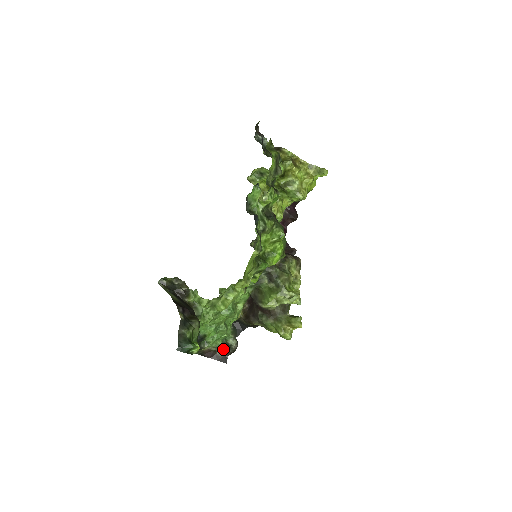
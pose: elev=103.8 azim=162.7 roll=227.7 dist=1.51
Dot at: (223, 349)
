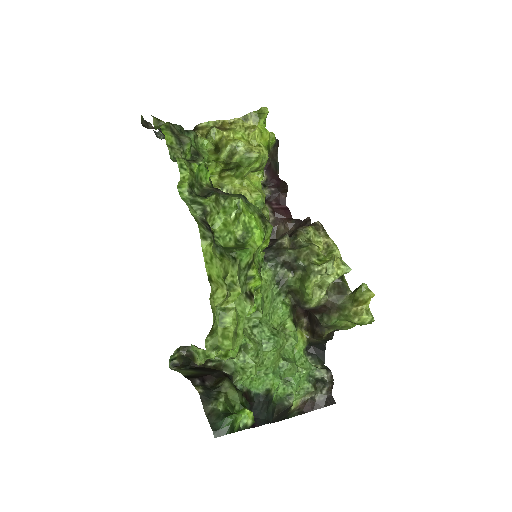
Dot at: (319, 389)
